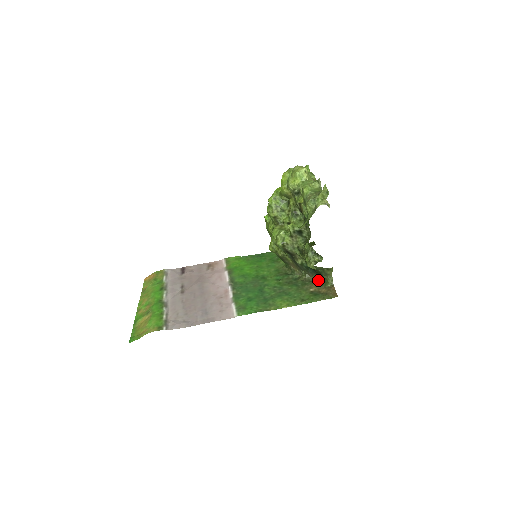
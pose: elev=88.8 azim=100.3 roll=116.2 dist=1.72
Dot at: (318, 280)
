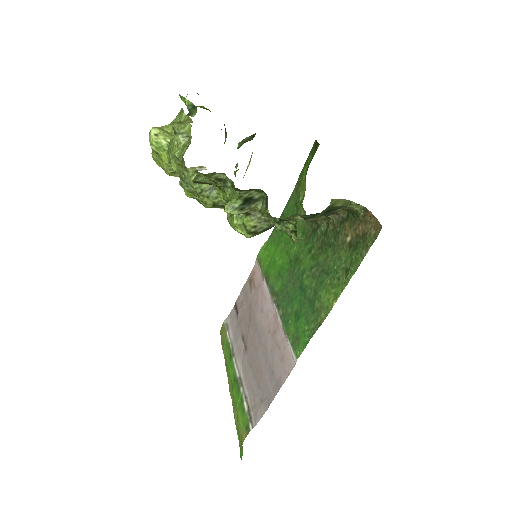
Dot at: (346, 214)
